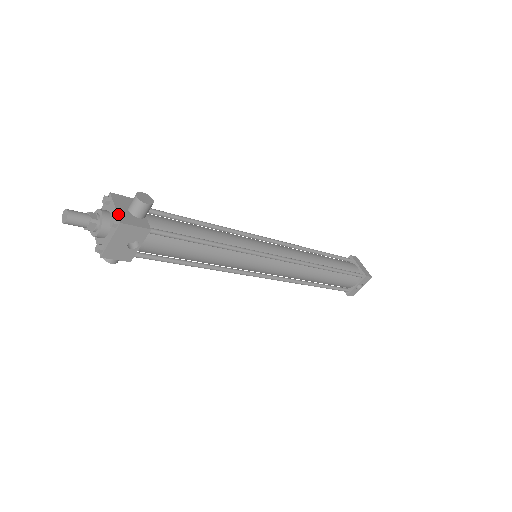
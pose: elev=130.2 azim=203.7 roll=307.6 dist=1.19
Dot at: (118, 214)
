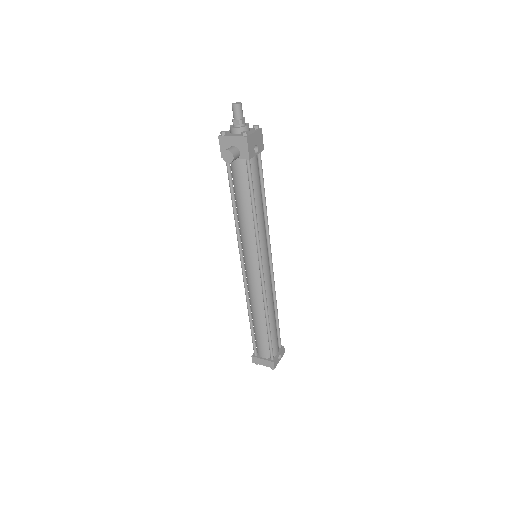
Dot at: occluded
